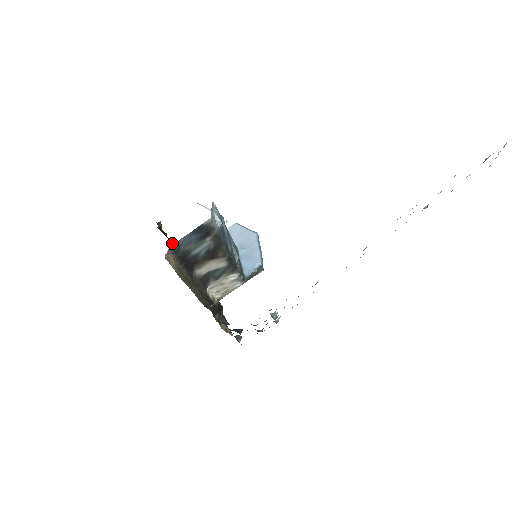
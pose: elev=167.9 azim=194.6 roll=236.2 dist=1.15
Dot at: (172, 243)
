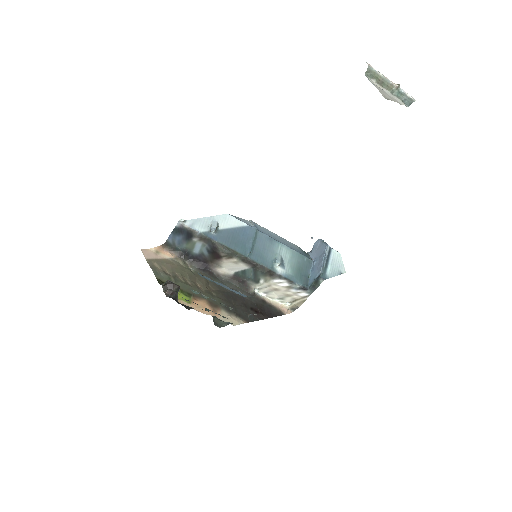
Dot at: occluded
